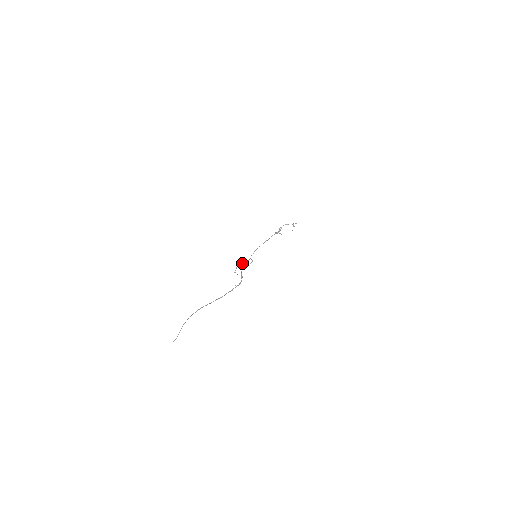
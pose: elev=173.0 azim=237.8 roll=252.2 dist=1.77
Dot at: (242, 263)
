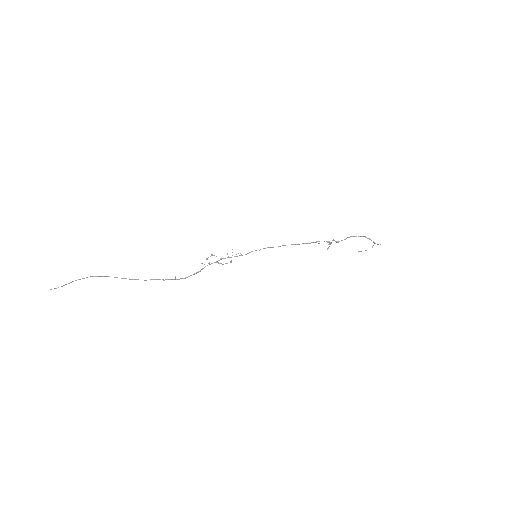
Dot at: (227, 254)
